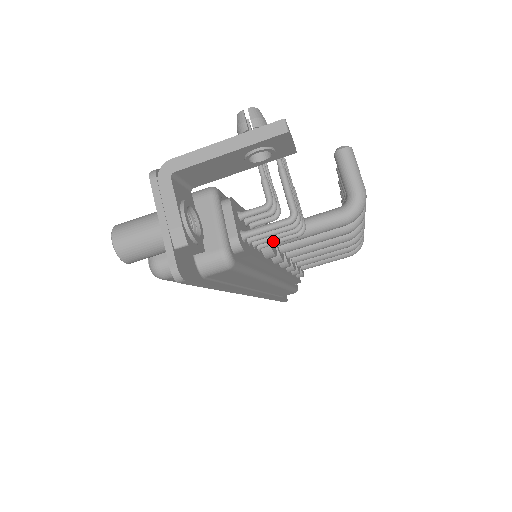
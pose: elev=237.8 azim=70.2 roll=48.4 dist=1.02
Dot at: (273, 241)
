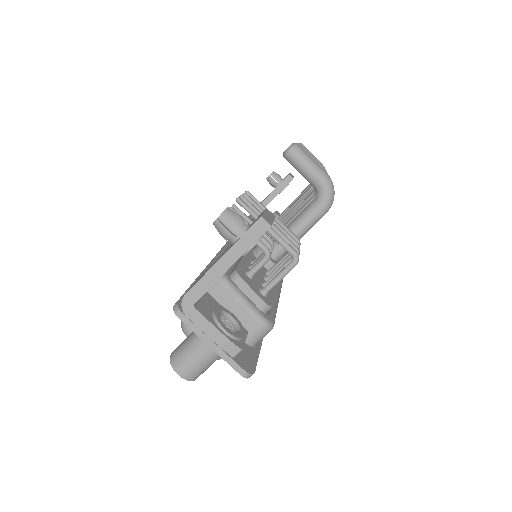
Dot at: occluded
